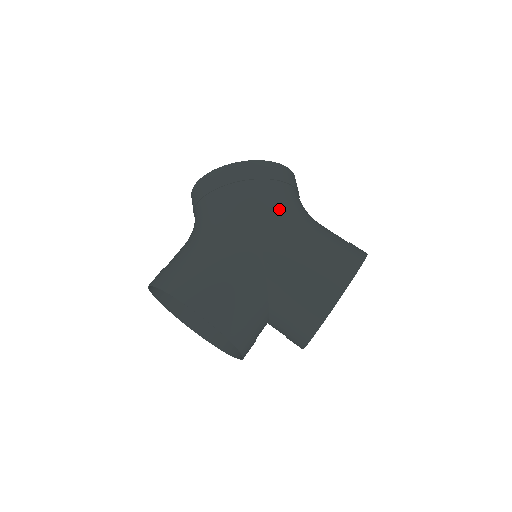
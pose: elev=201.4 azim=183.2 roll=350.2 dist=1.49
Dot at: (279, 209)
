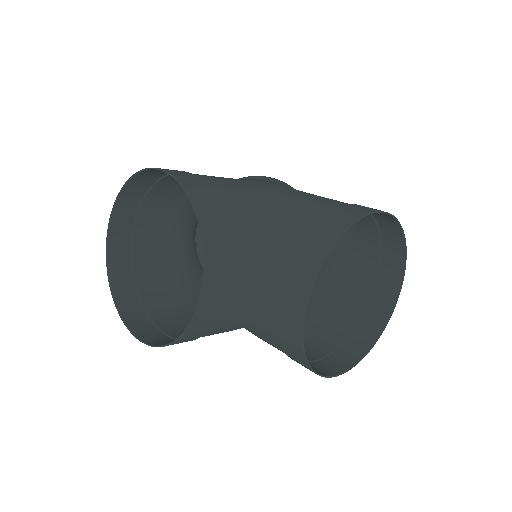
Dot at: occluded
